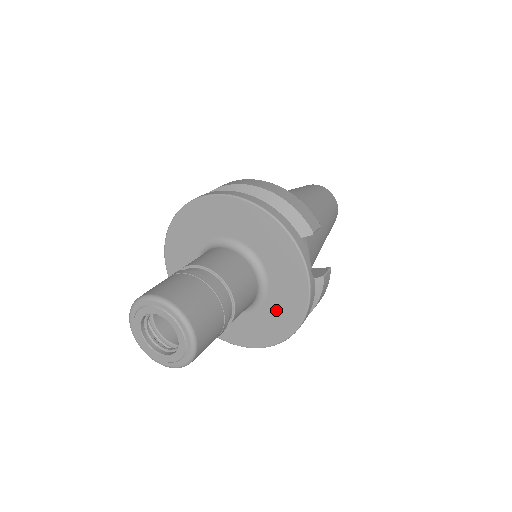
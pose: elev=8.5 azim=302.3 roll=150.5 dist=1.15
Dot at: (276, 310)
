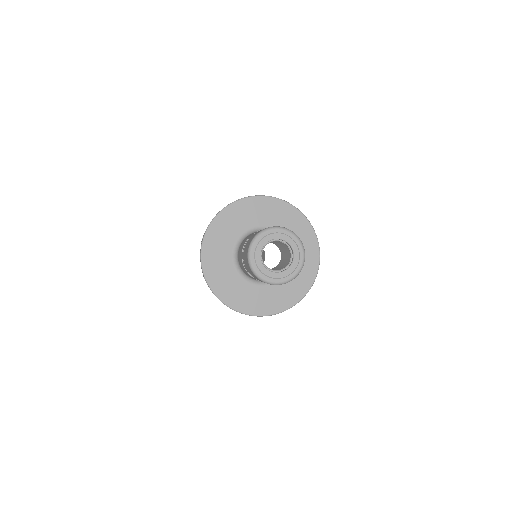
Dot at: (291, 282)
